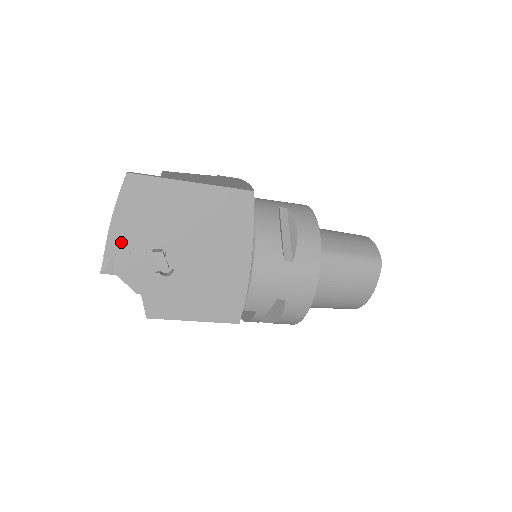
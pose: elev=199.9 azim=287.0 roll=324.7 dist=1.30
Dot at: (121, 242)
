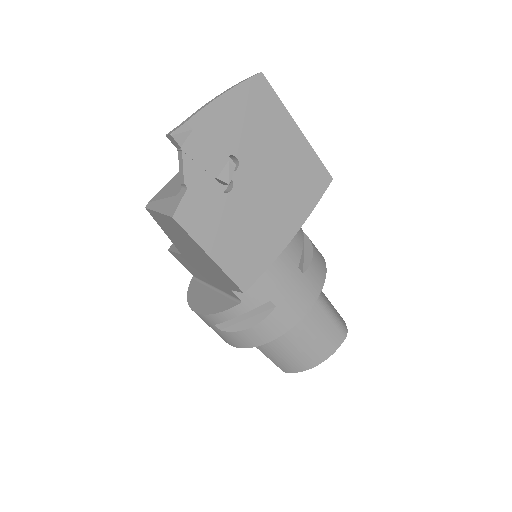
Dot at: (211, 123)
